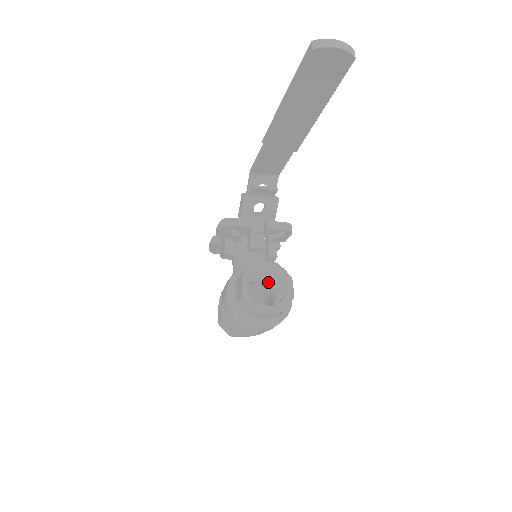
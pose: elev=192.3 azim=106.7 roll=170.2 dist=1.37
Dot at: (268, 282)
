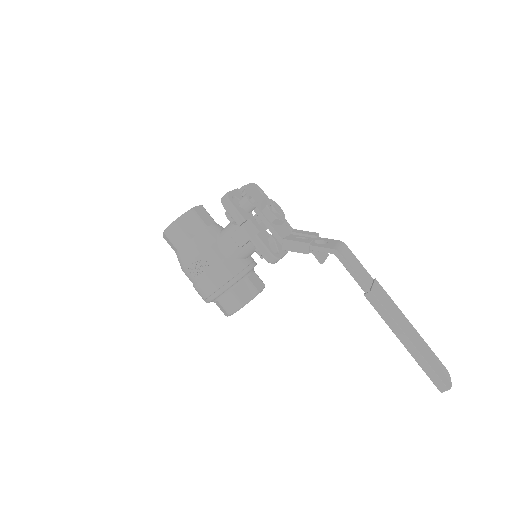
Dot at: occluded
